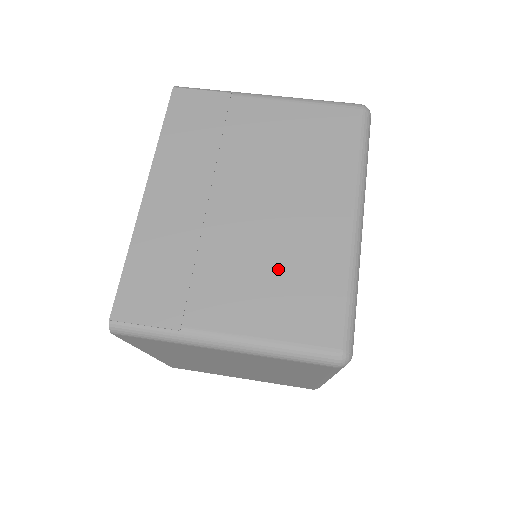
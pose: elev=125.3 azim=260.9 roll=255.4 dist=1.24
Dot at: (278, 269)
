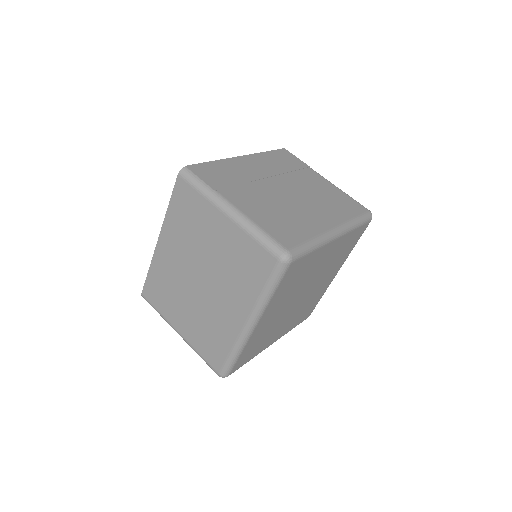
Dot at: (282, 212)
